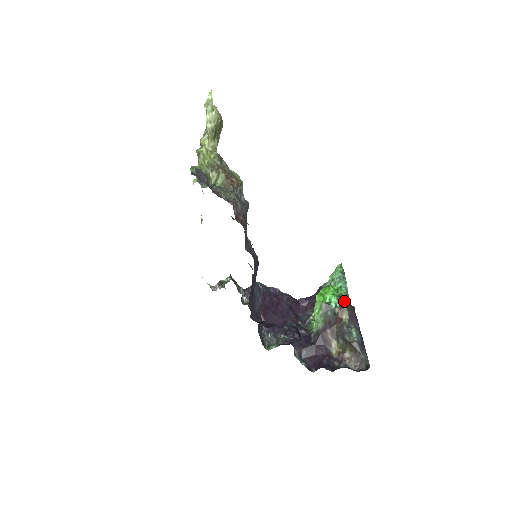
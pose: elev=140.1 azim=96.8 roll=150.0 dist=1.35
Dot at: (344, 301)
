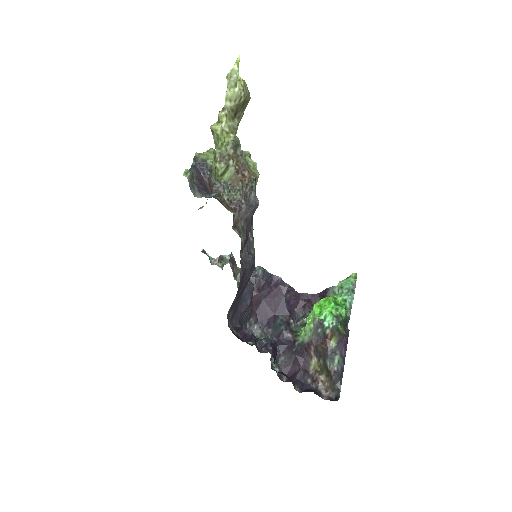
Dot at: (339, 324)
